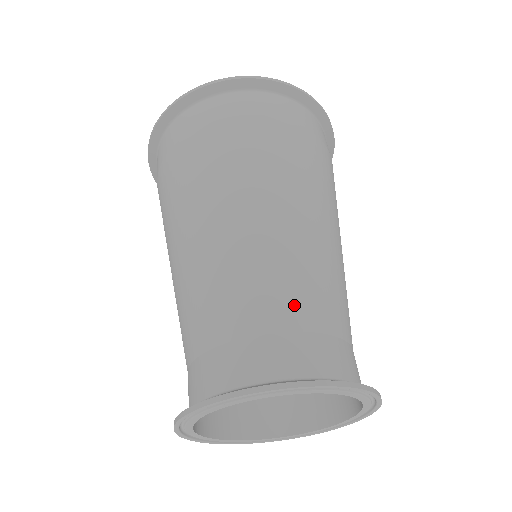
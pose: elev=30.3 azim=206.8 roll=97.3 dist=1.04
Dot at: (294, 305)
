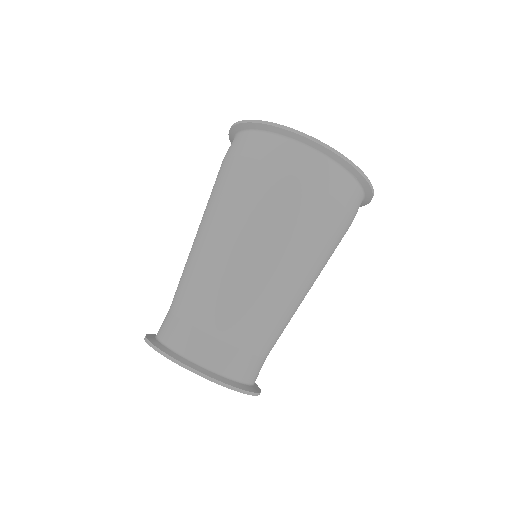
Dot at: (210, 315)
